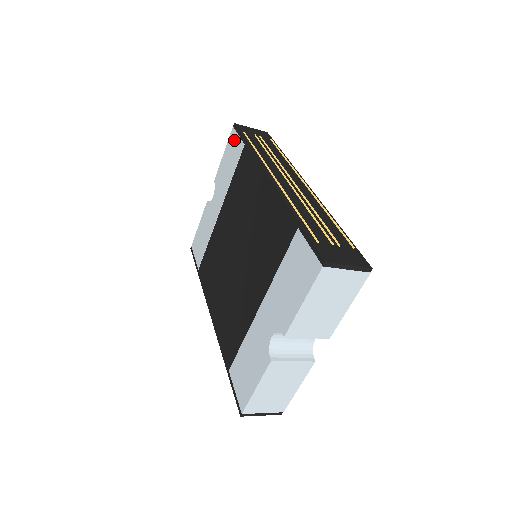
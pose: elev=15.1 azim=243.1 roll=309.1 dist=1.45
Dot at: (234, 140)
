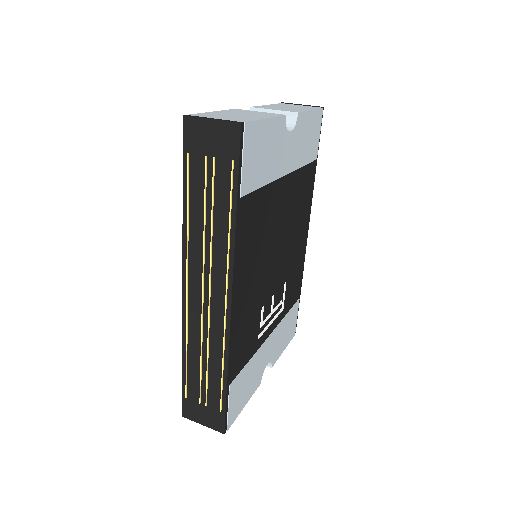
Dot at: occluded
